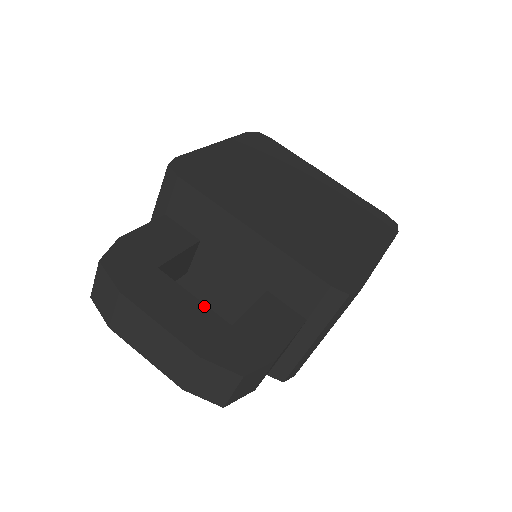
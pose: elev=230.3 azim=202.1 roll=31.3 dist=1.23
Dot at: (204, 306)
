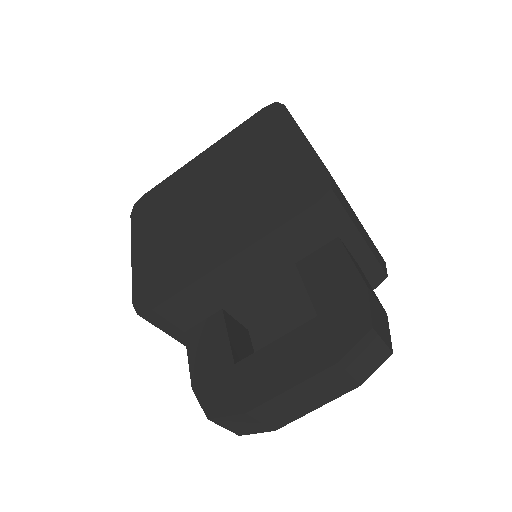
Dot at: (288, 335)
